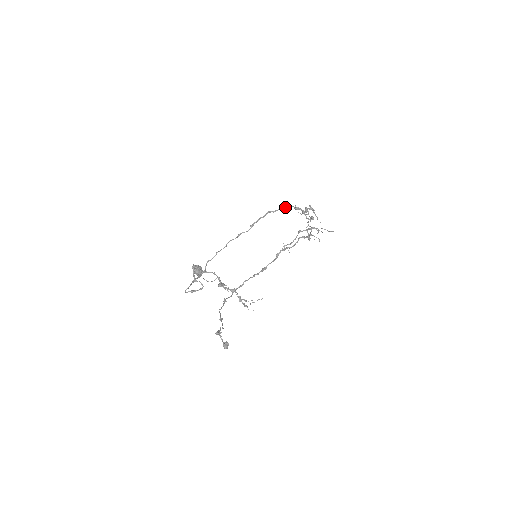
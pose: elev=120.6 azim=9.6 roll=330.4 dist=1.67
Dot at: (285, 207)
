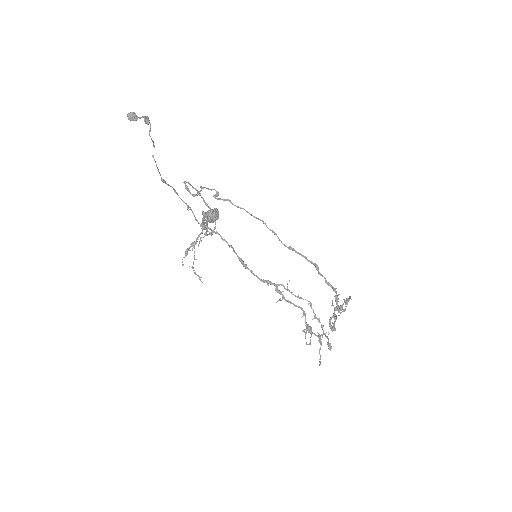
Dot at: (331, 285)
